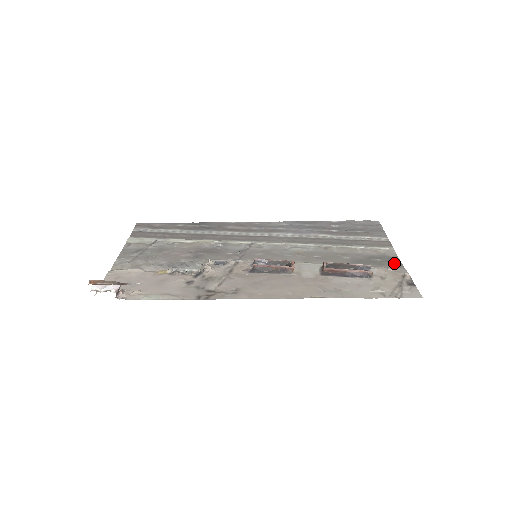
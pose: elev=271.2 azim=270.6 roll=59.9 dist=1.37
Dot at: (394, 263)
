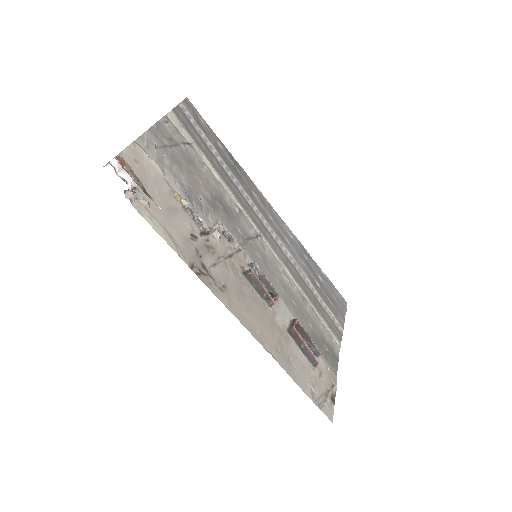
Dot at: (334, 363)
